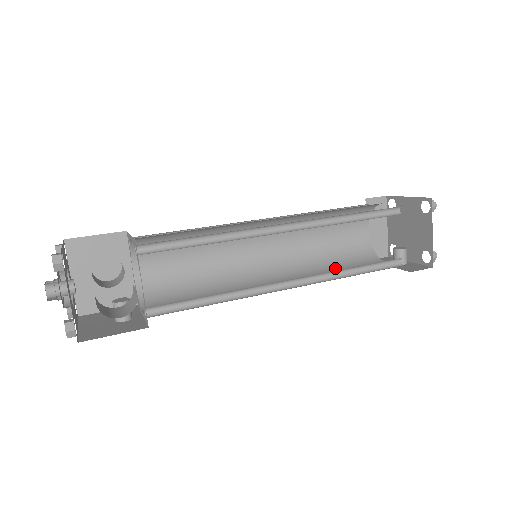
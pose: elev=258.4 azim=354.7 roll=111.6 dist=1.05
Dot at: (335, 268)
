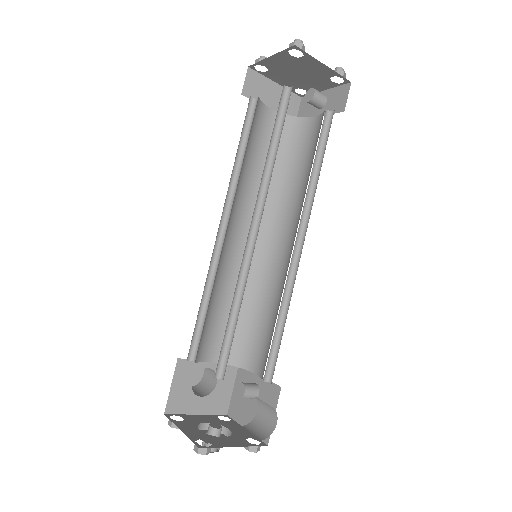
Dot at: (294, 173)
